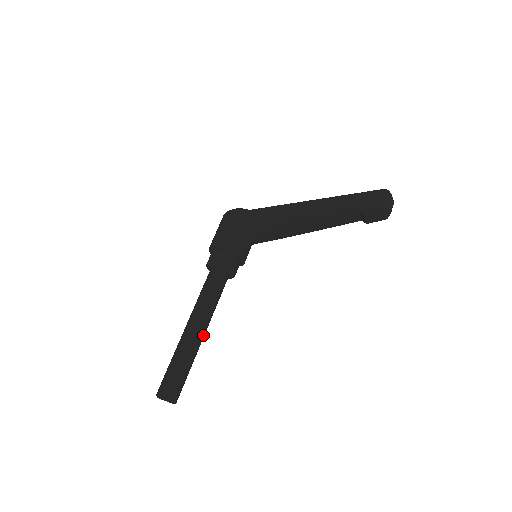
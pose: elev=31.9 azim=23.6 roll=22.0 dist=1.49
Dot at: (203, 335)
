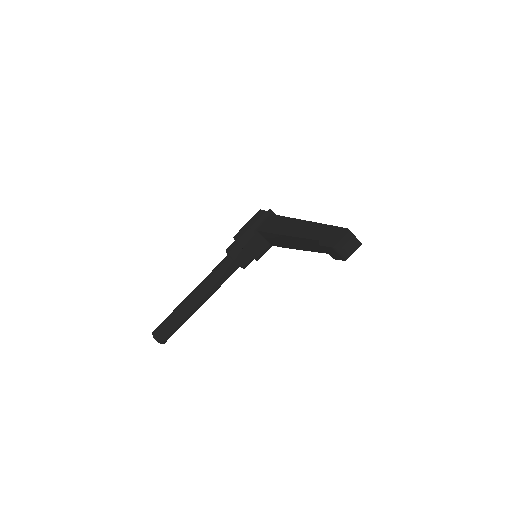
Dot at: (198, 304)
